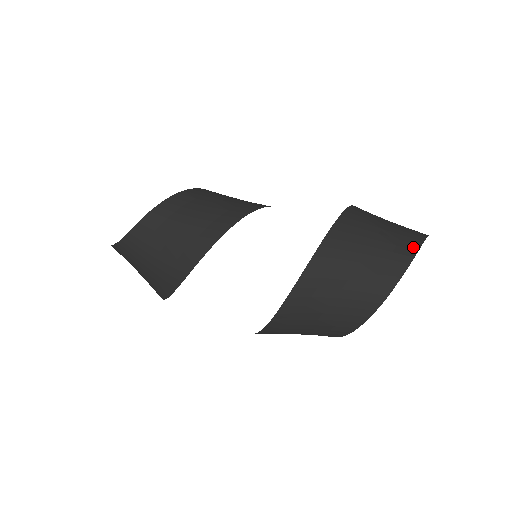
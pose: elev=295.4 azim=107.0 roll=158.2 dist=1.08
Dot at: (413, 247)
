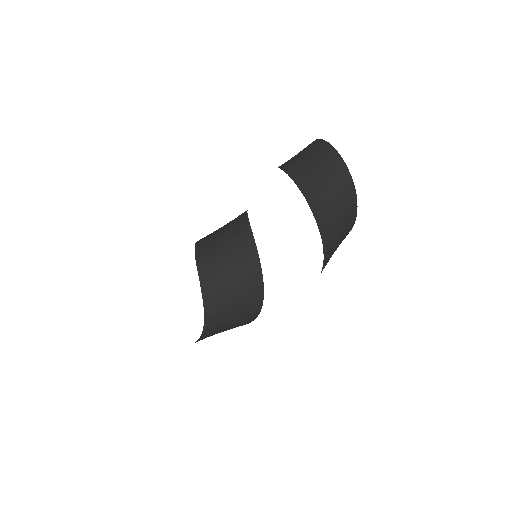
Dot at: (349, 181)
